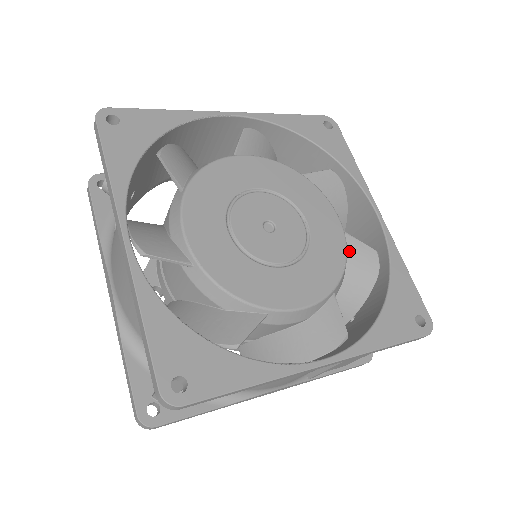
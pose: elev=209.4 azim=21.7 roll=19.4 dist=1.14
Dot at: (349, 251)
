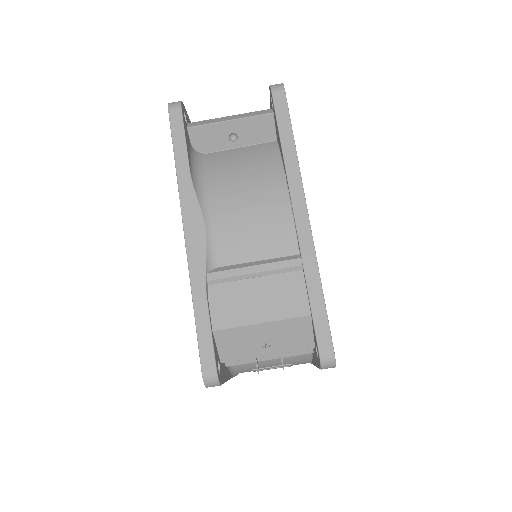
Dot at: occluded
